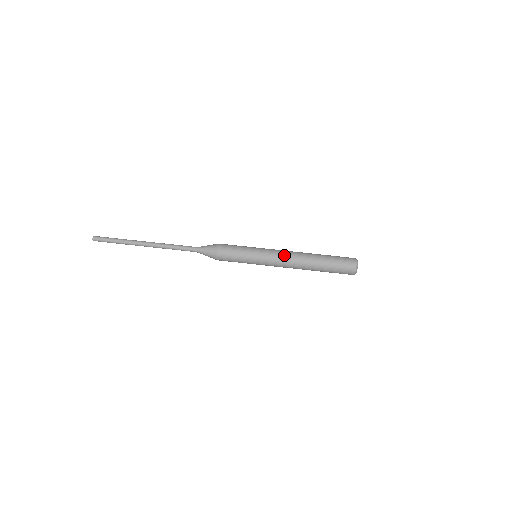
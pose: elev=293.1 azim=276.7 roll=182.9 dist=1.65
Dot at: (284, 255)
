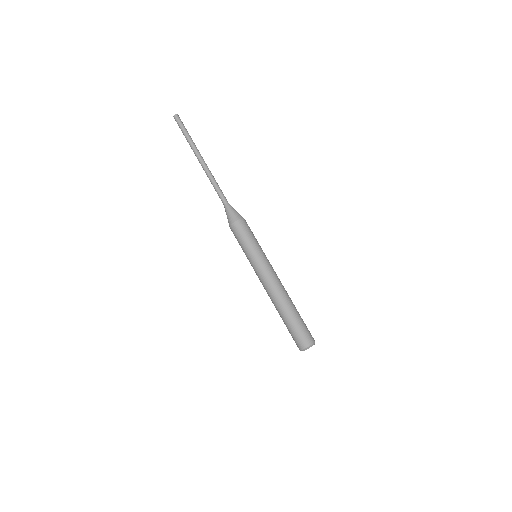
Dot at: (277, 276)
